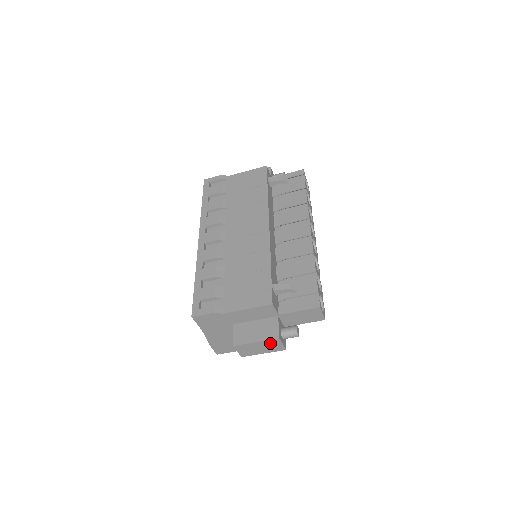
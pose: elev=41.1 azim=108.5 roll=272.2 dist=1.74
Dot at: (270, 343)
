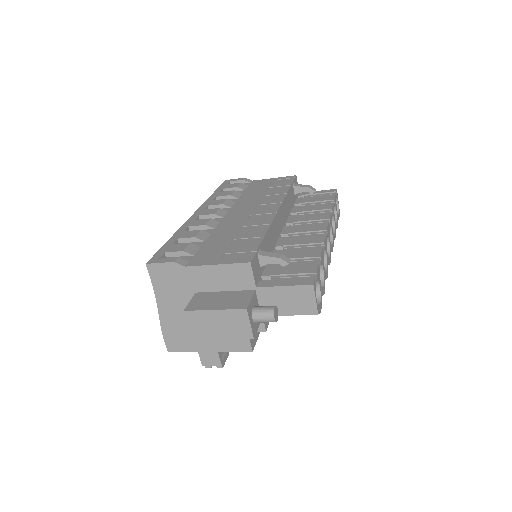
Dot at: (233, 317)
